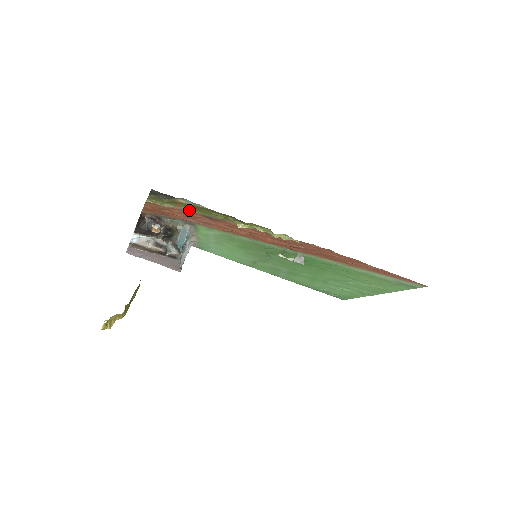
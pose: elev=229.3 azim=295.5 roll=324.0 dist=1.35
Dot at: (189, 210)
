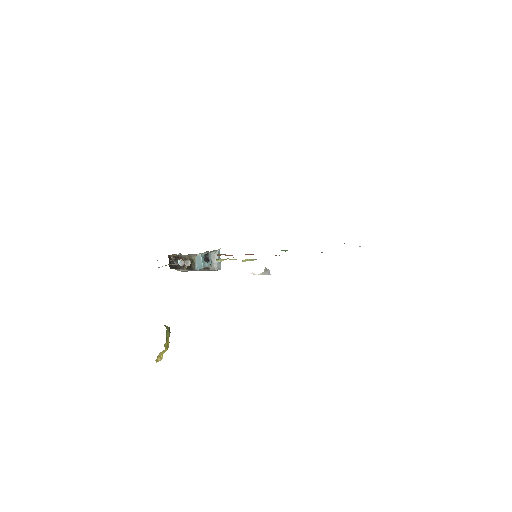
Dot at: occluded
